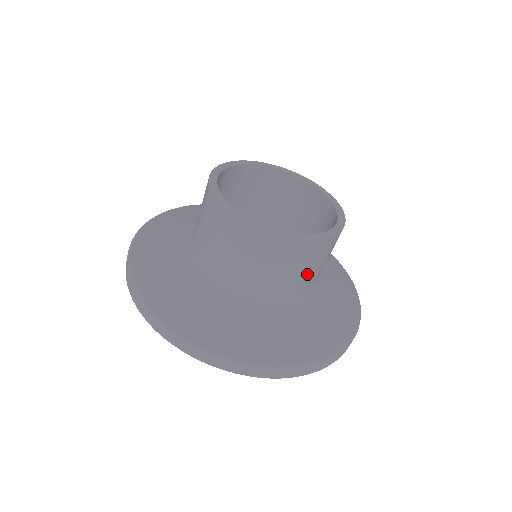
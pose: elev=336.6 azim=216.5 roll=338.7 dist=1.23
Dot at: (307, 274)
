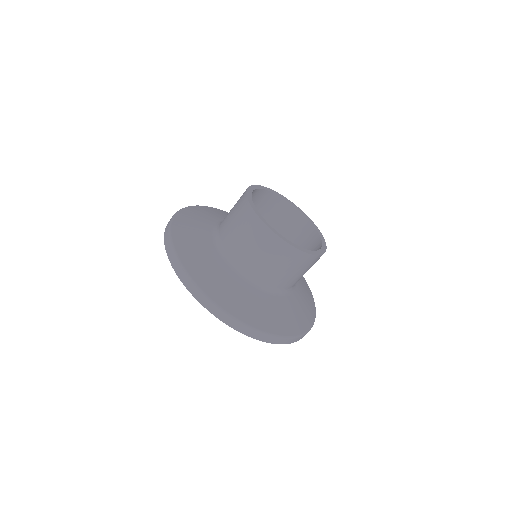
Dot at: occluded
